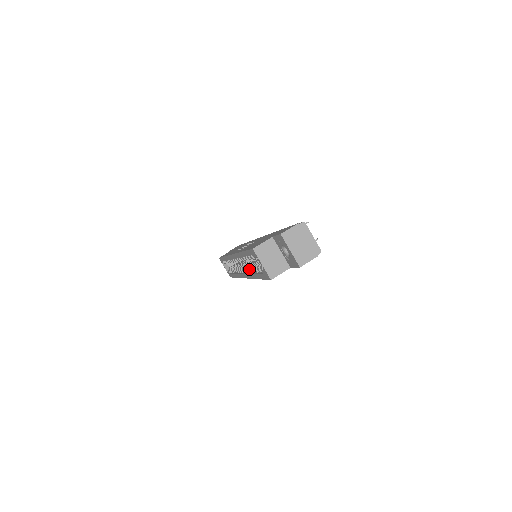
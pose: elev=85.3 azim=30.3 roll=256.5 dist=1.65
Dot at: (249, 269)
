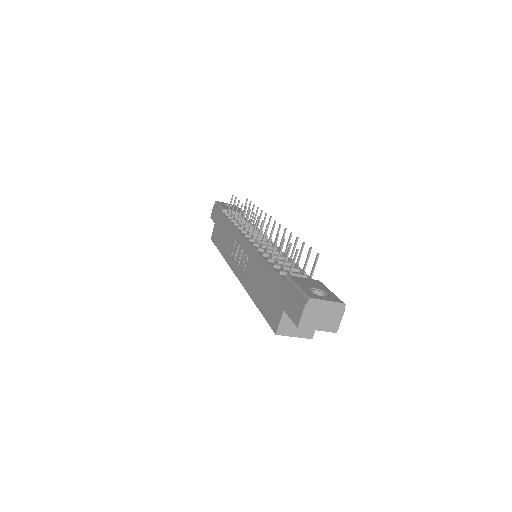
Dot at: occluded
